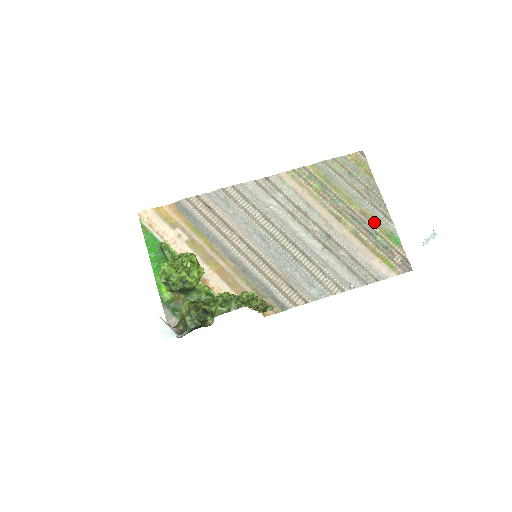
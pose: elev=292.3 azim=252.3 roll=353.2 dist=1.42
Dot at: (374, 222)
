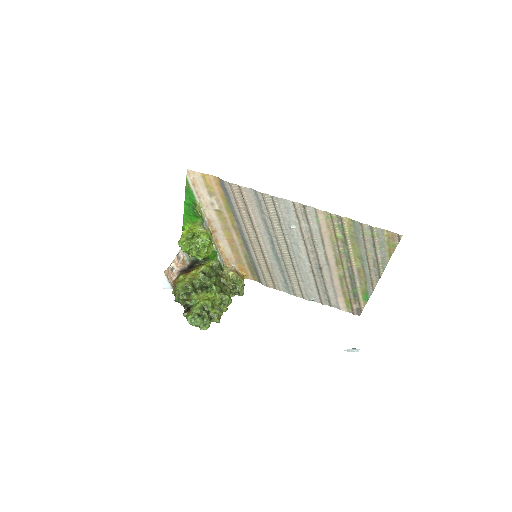
Dot at: (362, 280)
